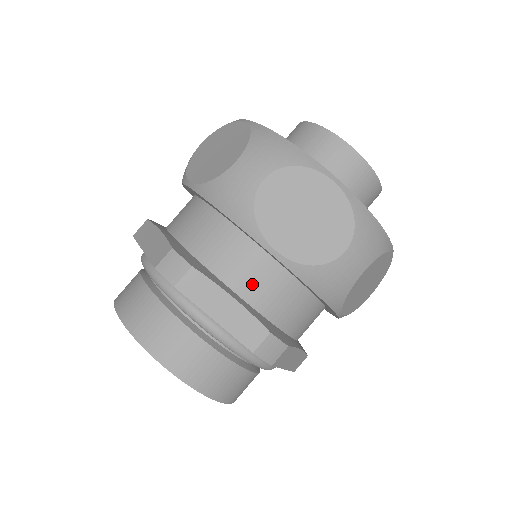
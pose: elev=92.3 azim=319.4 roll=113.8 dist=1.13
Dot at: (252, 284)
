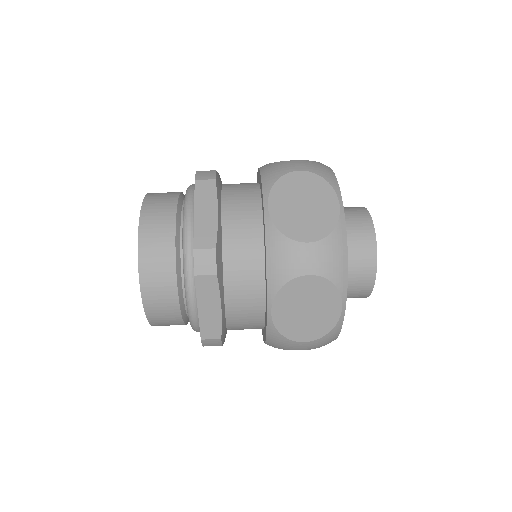
Dot at: (236, 222)
